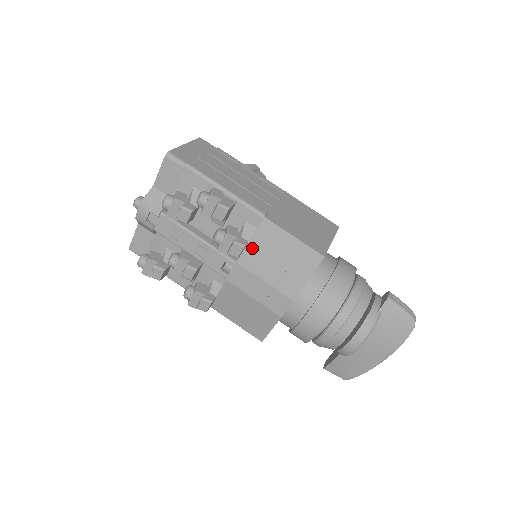
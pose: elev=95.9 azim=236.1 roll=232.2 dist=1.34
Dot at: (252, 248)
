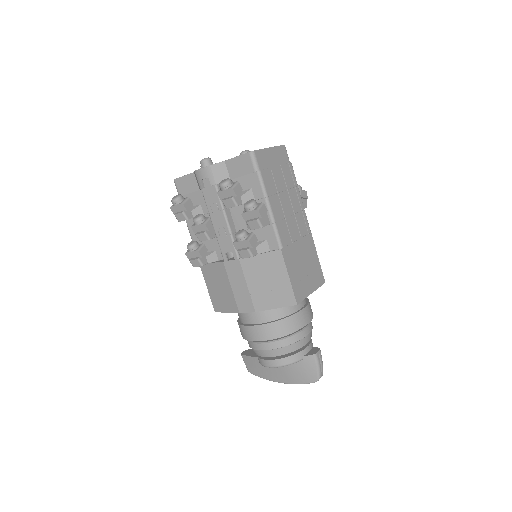
Dot at: (257, 260)
